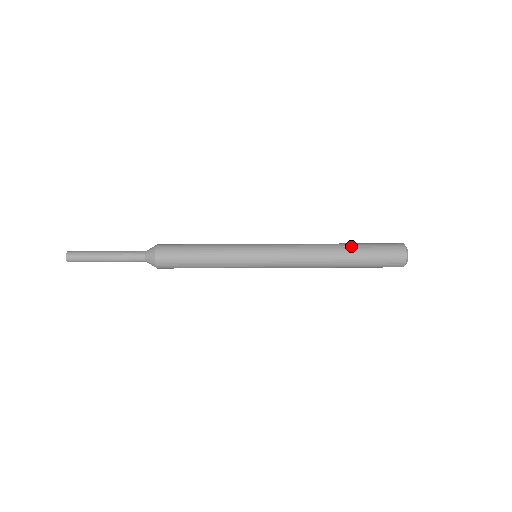
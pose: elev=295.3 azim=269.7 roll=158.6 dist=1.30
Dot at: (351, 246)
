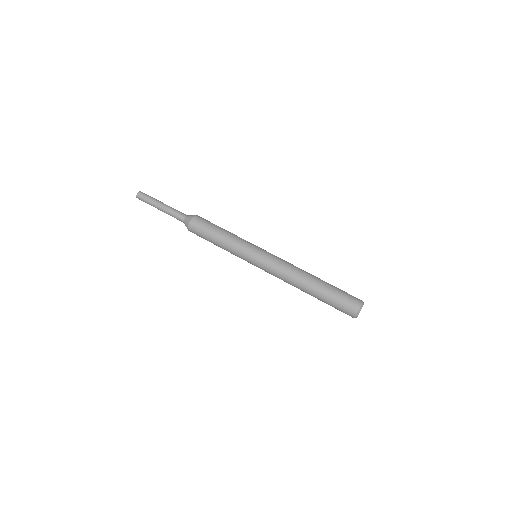
Dot at: (323, 284)
